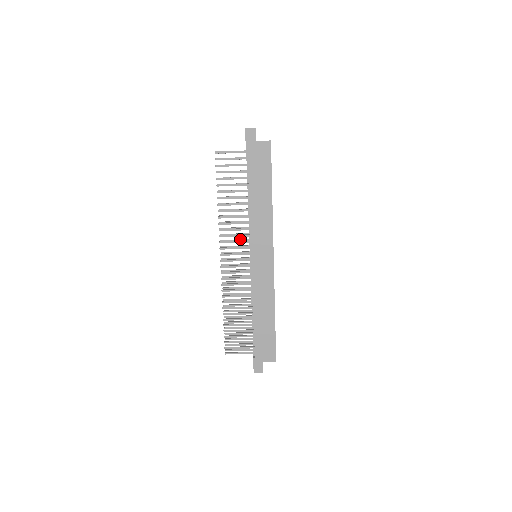
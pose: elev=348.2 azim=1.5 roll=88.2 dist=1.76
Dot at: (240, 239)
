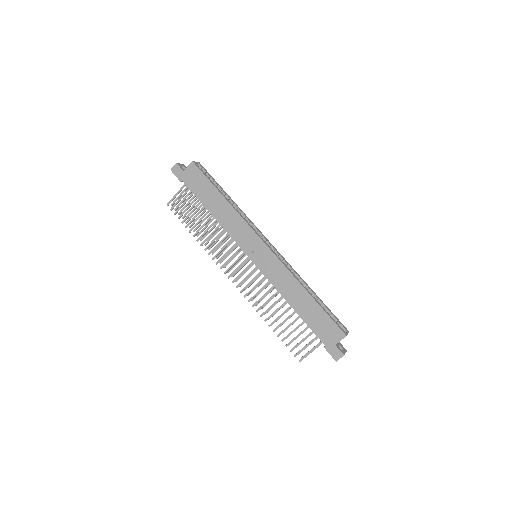
Dot at: occluded
